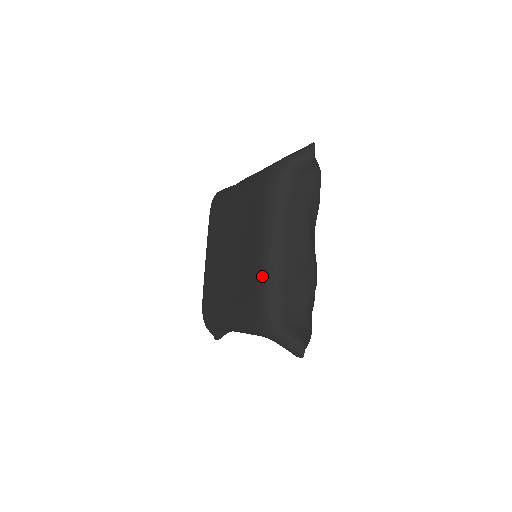
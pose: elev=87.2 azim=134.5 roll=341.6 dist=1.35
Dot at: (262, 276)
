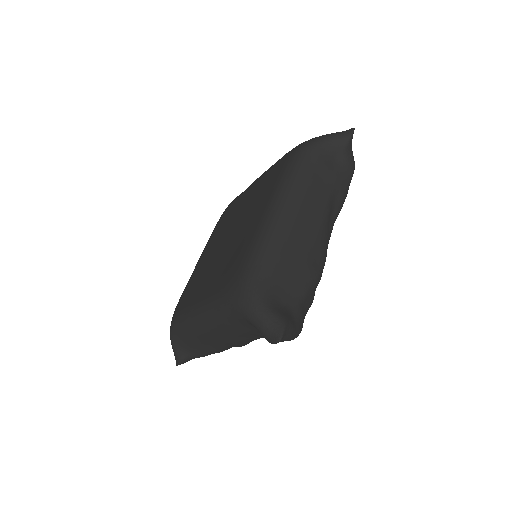
Dot at: (256, 239)
